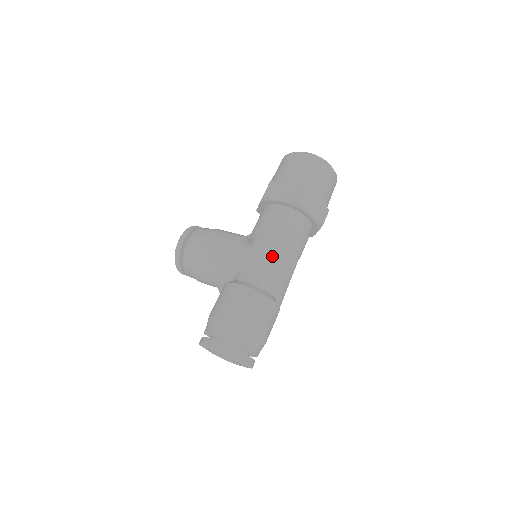
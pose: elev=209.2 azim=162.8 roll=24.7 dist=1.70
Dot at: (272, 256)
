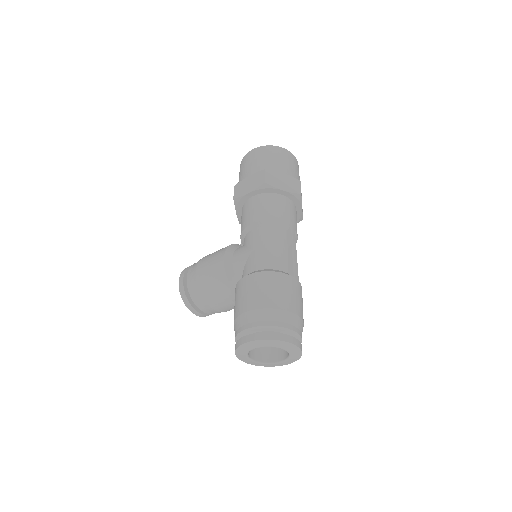
Dot at: (265, 239)
